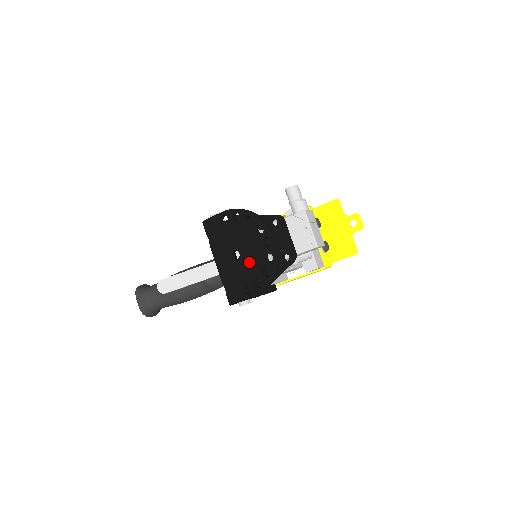
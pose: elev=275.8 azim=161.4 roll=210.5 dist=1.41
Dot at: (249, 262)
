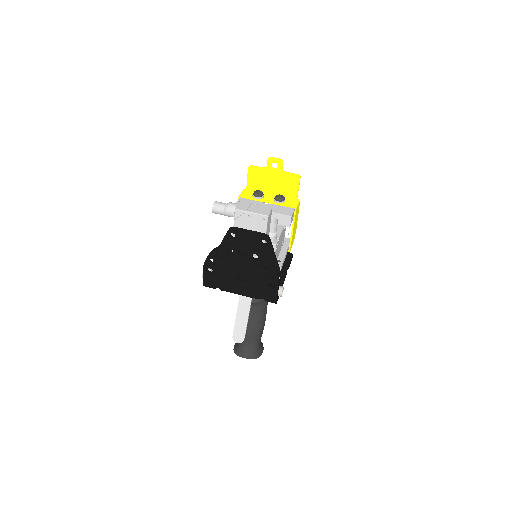
Dot at: (250, 273)
